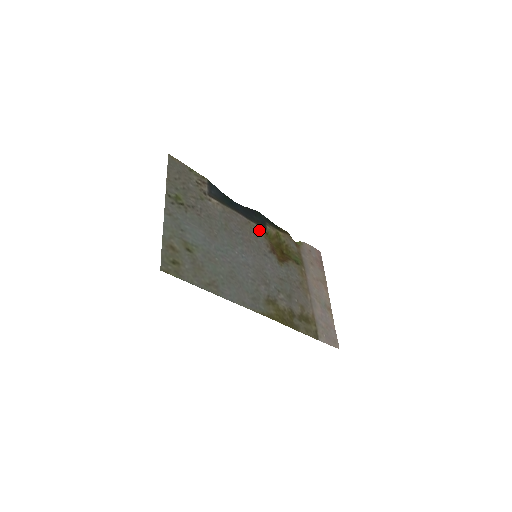
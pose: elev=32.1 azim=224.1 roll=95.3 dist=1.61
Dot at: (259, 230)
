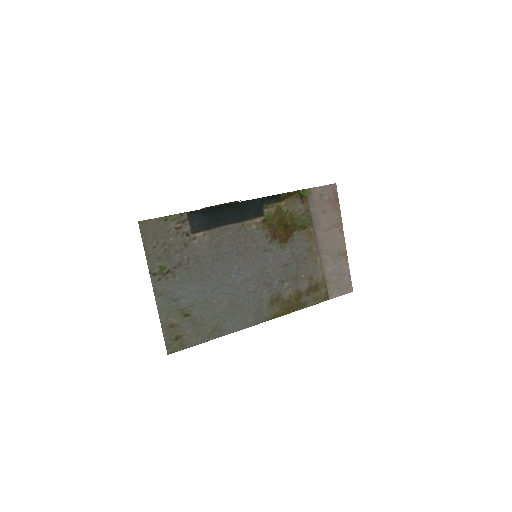
Dot at: (255, 224)
